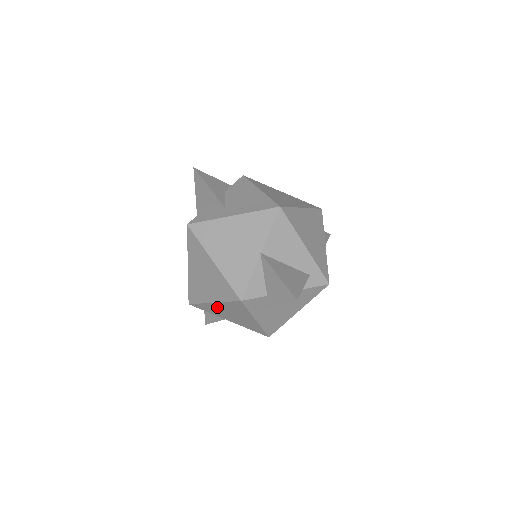
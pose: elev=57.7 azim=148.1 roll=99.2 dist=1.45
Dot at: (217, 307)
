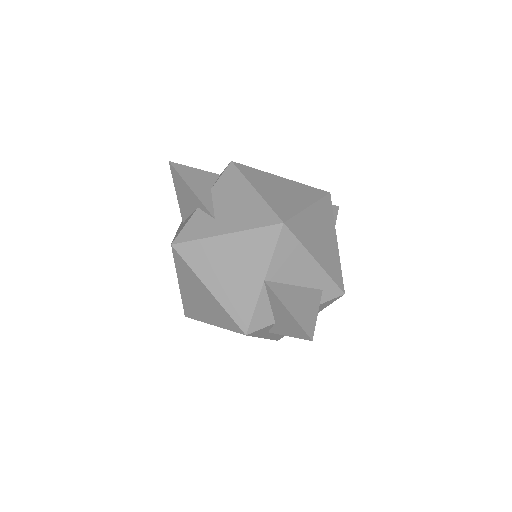
Dot at: occluded
